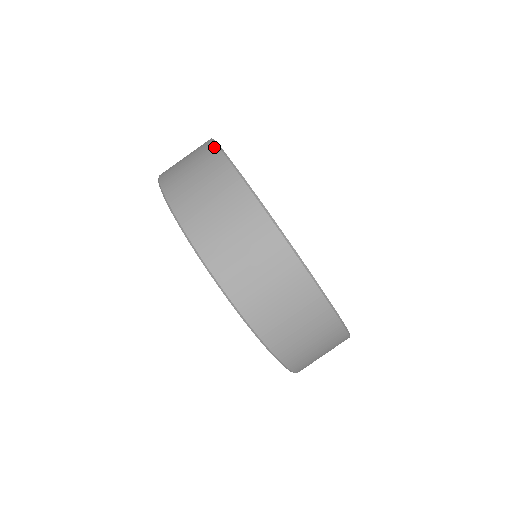
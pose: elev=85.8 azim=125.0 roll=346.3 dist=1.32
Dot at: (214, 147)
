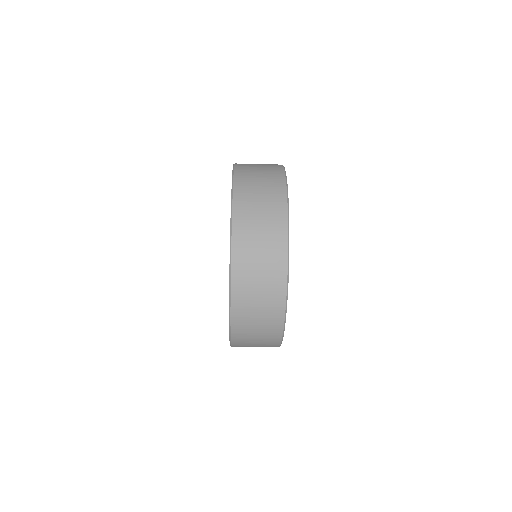
Dot at: (285, 256)
